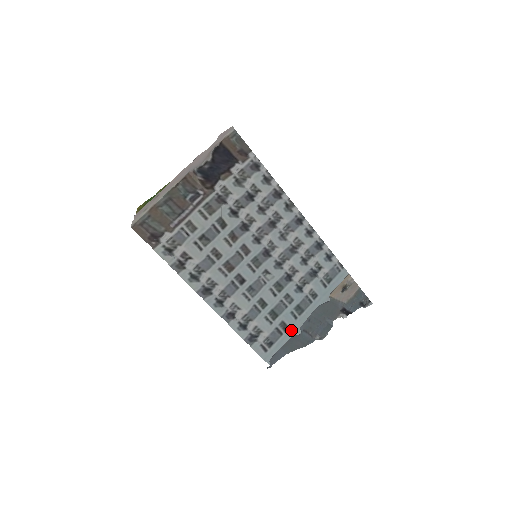
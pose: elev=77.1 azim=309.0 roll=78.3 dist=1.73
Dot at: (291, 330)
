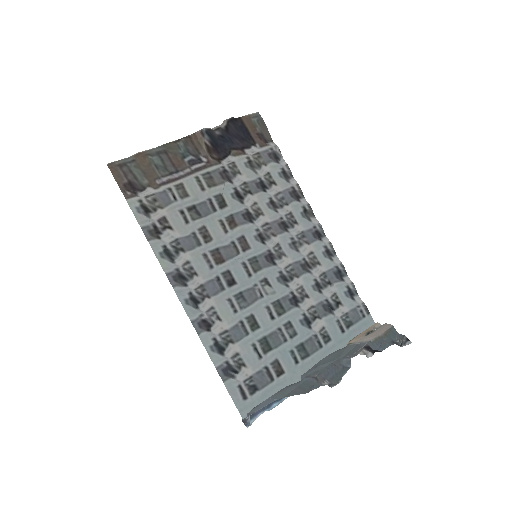
Dot at: (287, 378)
